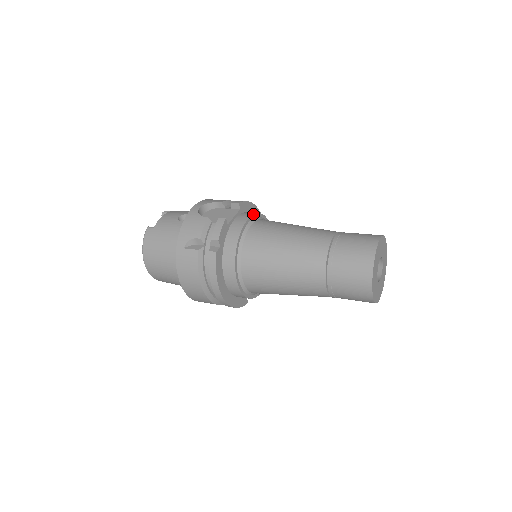
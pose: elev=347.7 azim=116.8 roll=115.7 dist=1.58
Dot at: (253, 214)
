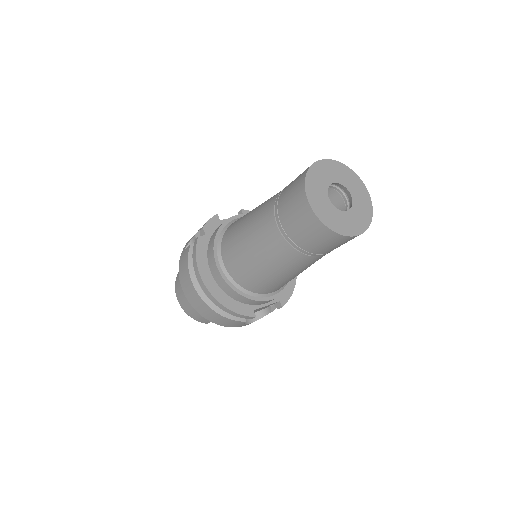
Dot at: occluded
